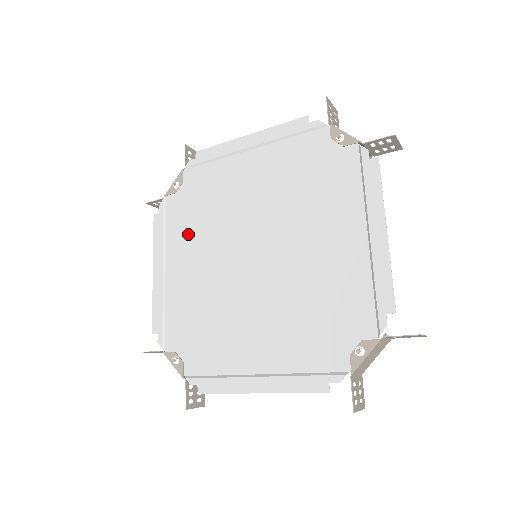
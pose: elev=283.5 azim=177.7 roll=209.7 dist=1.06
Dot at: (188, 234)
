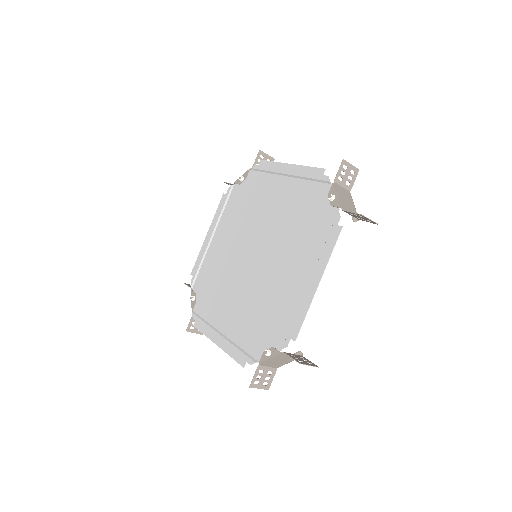
Dot at: (233, 218)
